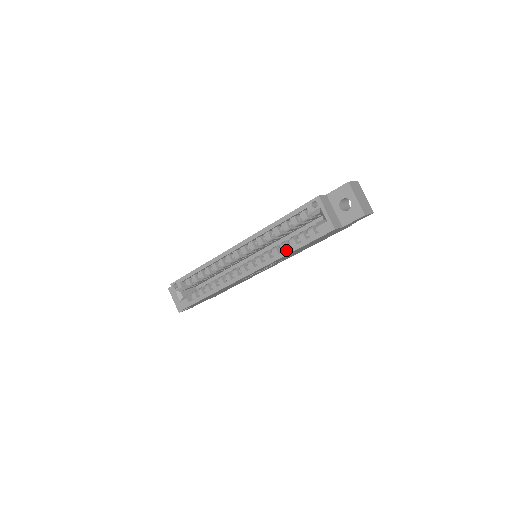
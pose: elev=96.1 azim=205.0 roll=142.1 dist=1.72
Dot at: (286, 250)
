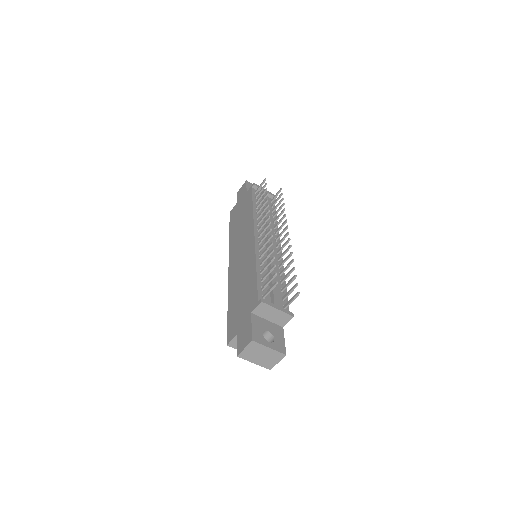
Dot at: occluded
